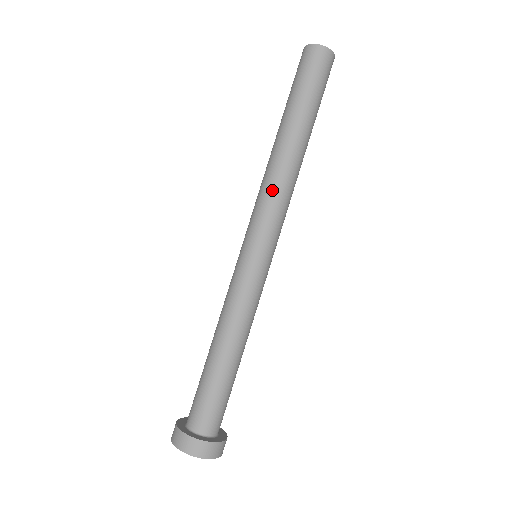
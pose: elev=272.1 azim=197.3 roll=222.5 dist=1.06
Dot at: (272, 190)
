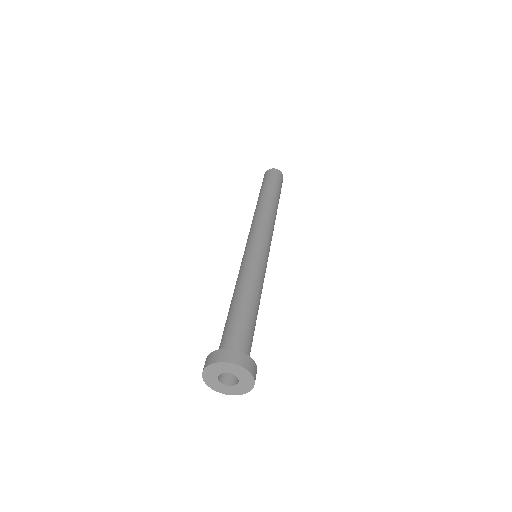
Dot at: (255, 220)
